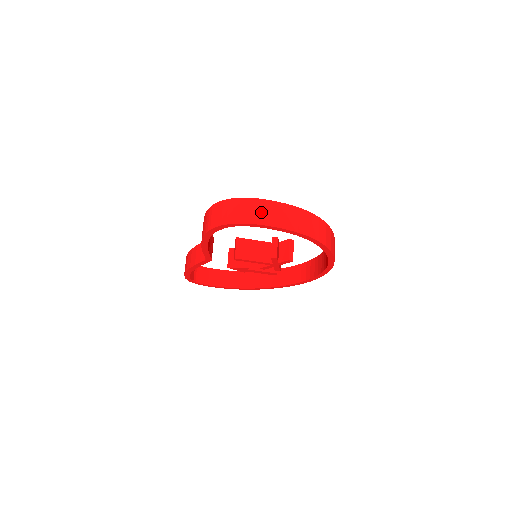
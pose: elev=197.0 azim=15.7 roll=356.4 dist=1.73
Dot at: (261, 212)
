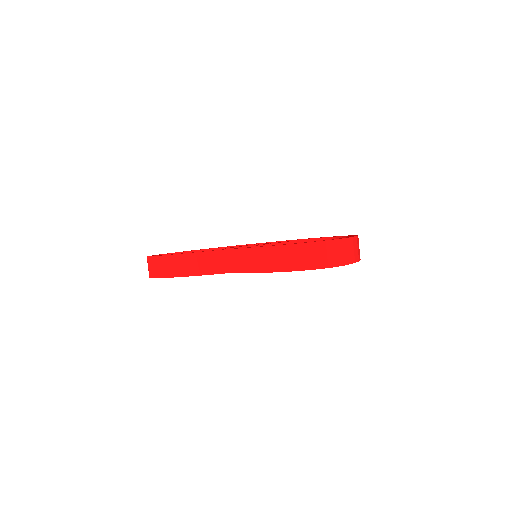
Dot at: (351, 251)
